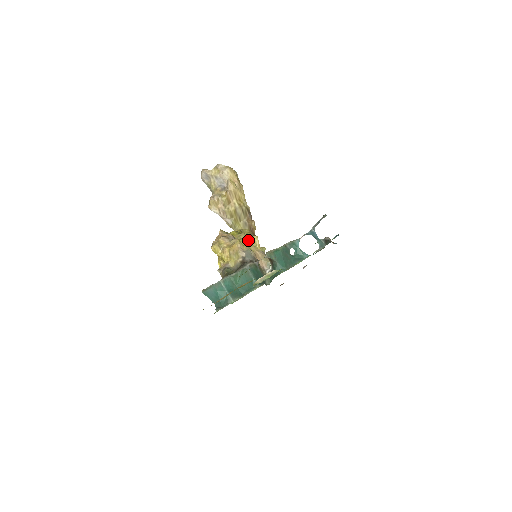
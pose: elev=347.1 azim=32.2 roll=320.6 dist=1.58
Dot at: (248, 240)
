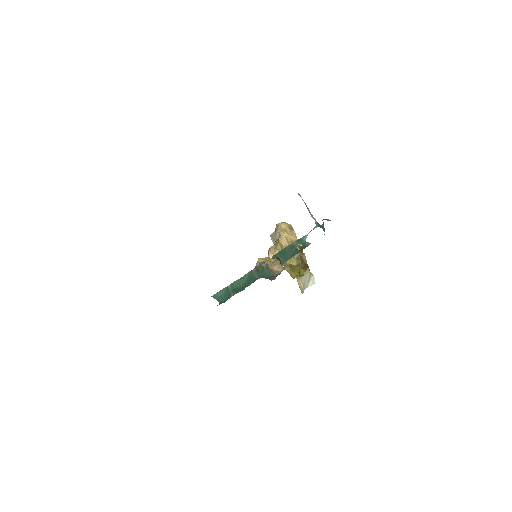
Dot at: occluded
